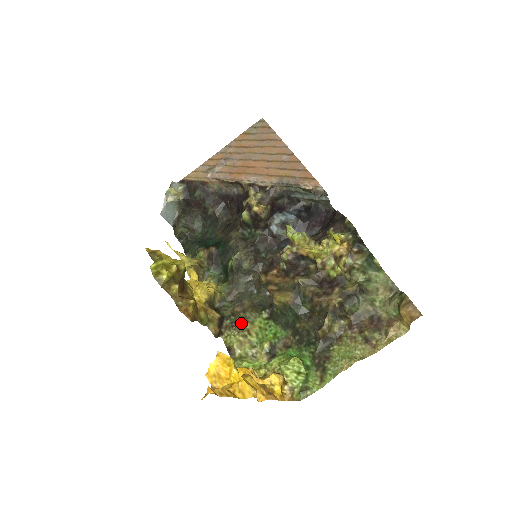
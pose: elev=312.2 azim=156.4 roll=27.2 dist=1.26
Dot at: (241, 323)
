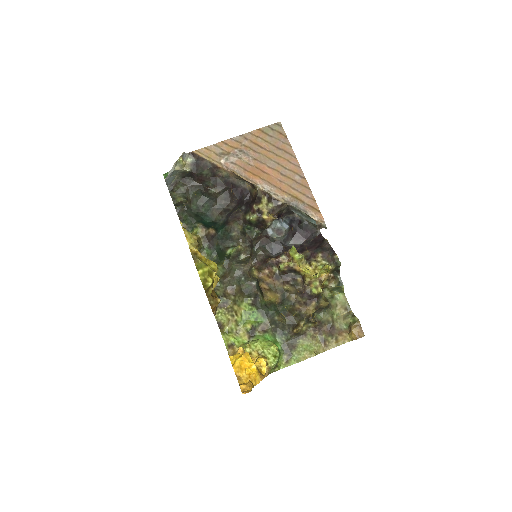
Dot at: (232, 305)
